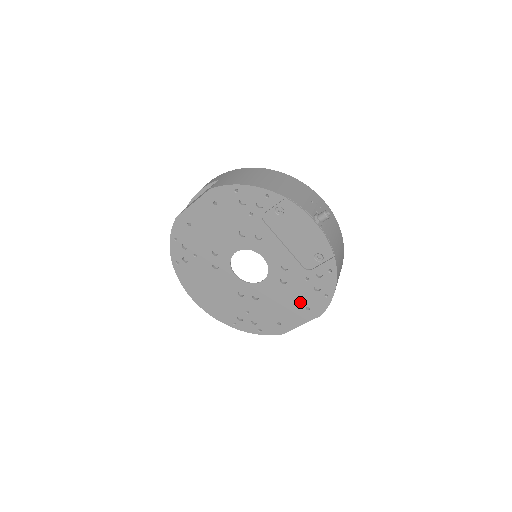
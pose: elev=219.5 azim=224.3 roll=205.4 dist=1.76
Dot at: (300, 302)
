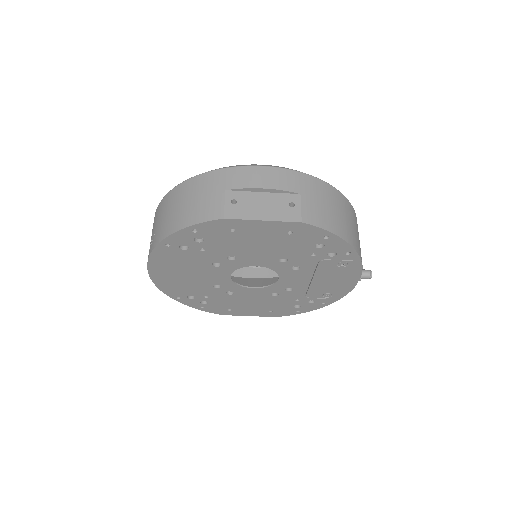
Dot at: (270, 307)
